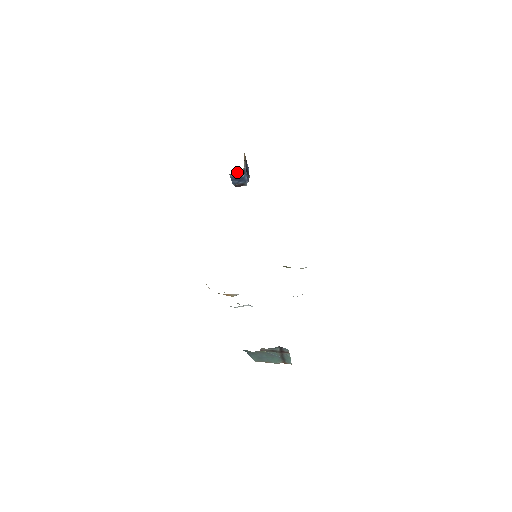
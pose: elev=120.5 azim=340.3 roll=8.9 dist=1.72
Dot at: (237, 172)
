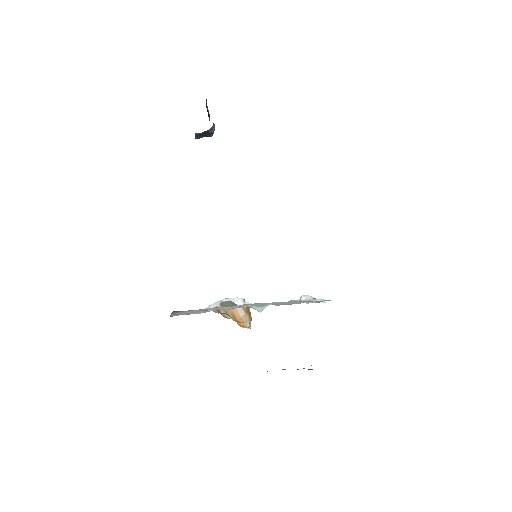
Dot at: (207, 130)
